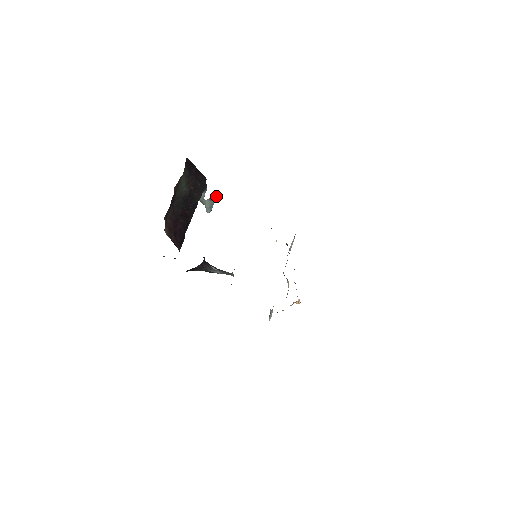
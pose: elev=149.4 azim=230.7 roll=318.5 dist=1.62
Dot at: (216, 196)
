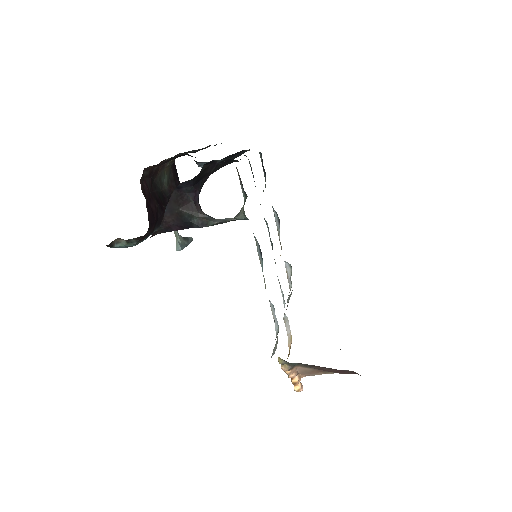
Dot at: (190, 241)
